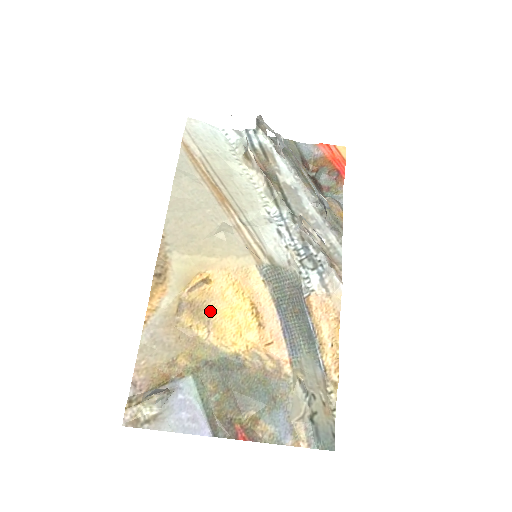
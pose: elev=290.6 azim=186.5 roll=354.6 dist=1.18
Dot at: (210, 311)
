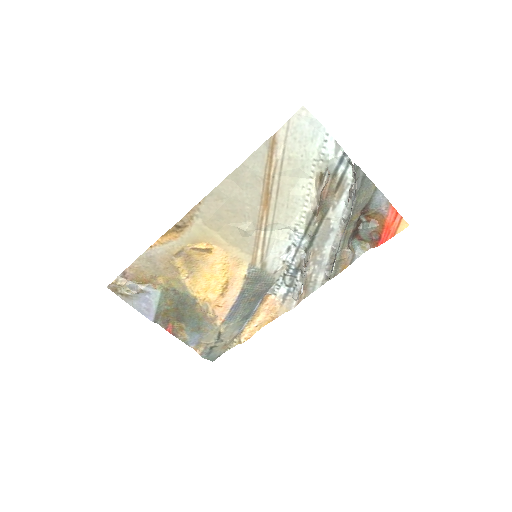
Dot at: (197, 268)
